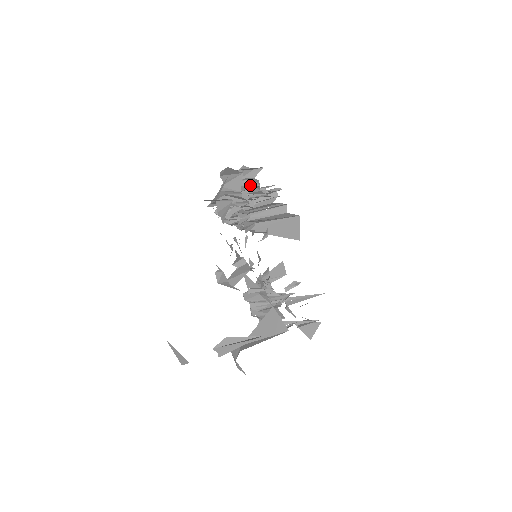
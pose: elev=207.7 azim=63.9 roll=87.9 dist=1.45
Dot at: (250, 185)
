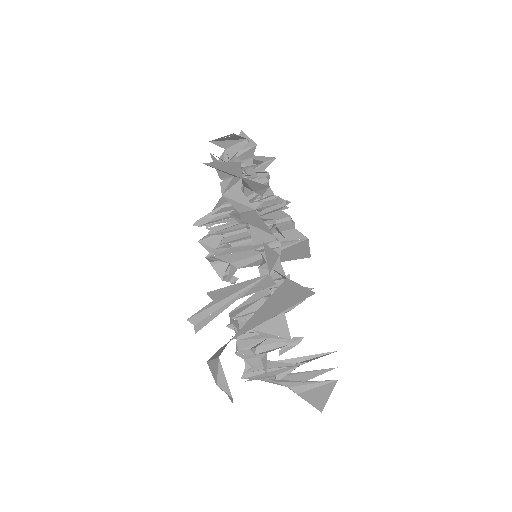
Dot at: occluded
